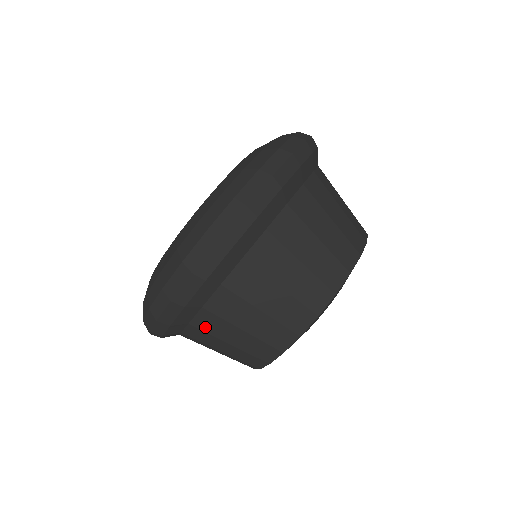
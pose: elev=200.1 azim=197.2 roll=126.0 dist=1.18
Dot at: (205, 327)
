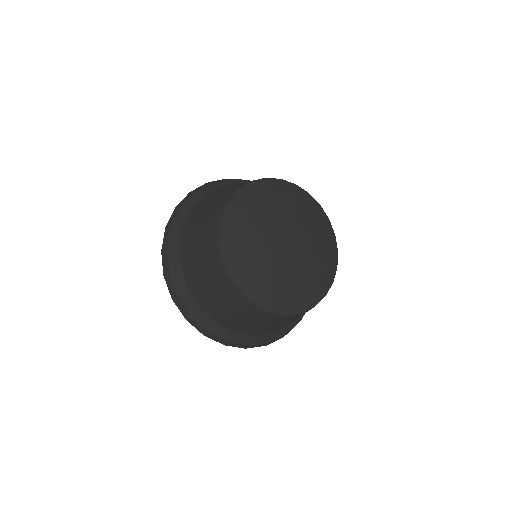
Dot at: (193, 284)
